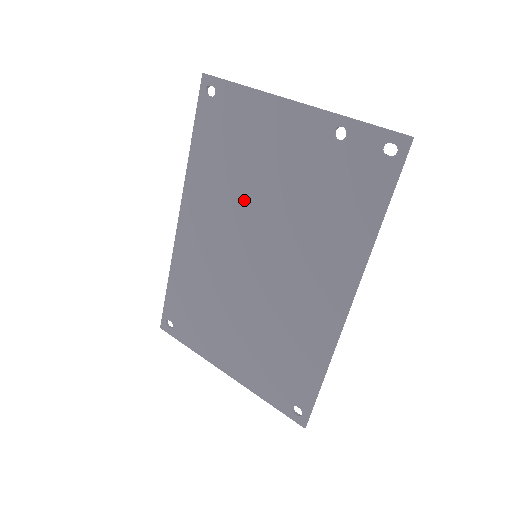
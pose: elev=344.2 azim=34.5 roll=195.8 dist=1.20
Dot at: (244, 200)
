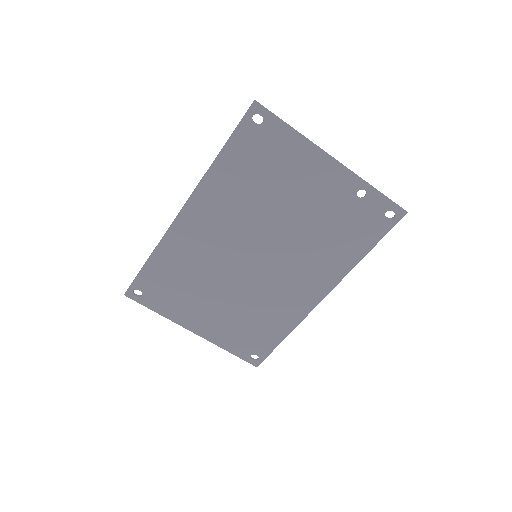
Dot at: (261, 215)
